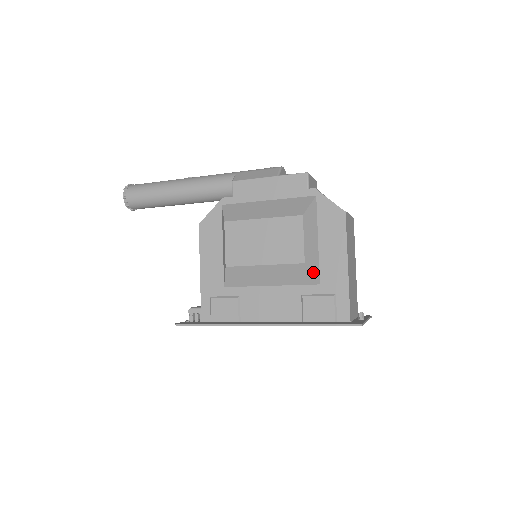
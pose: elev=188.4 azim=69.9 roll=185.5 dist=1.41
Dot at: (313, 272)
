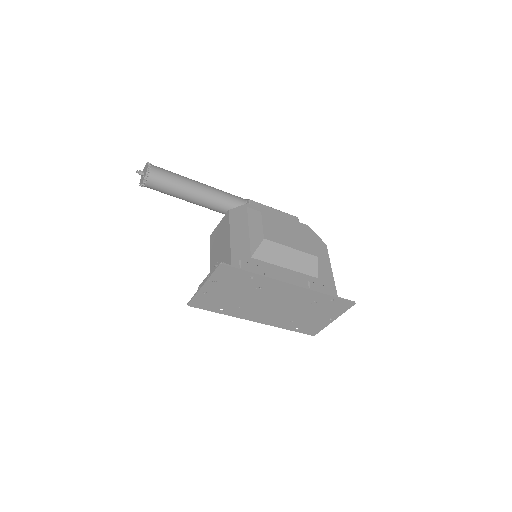
Dot at: (317, 267)
